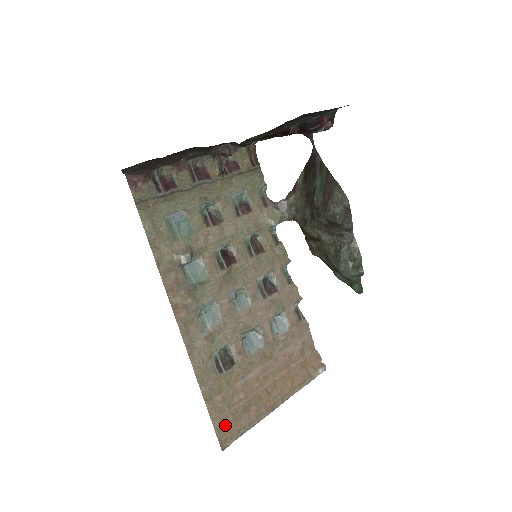
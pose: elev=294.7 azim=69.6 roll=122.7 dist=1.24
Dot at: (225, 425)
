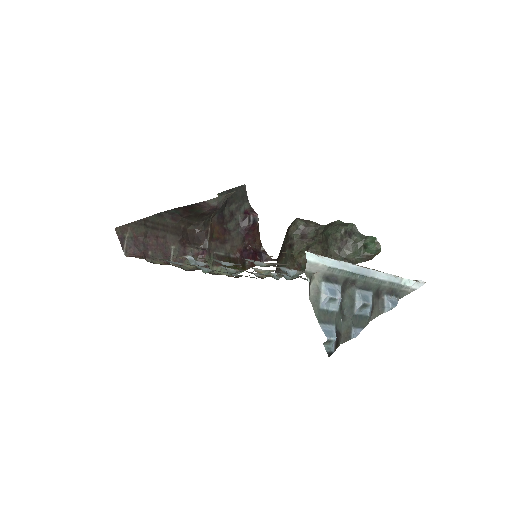
Dot at: occluded
